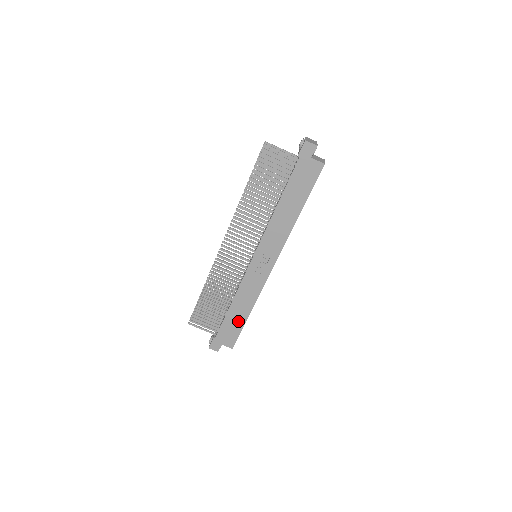
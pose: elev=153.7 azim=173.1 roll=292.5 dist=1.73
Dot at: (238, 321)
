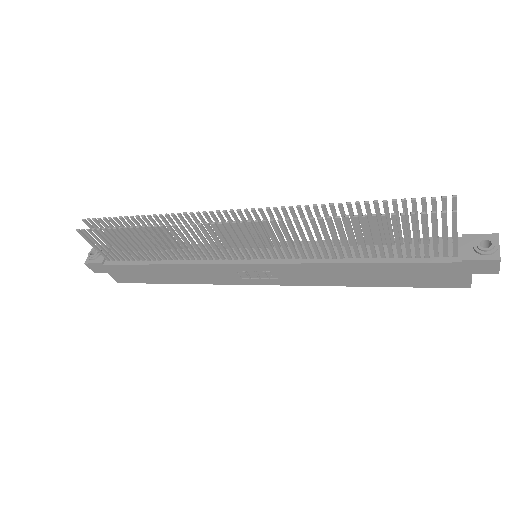
Dot at: (155, 277)
